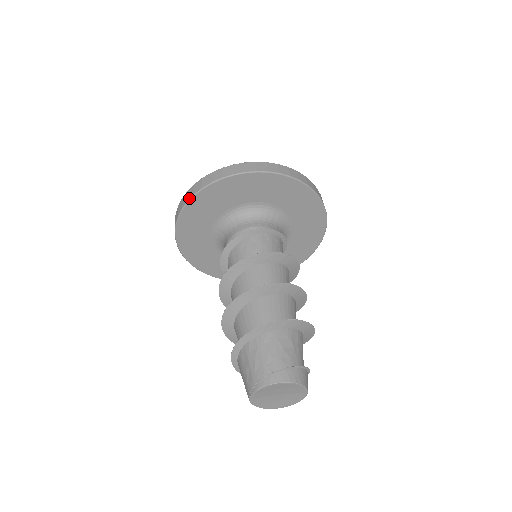
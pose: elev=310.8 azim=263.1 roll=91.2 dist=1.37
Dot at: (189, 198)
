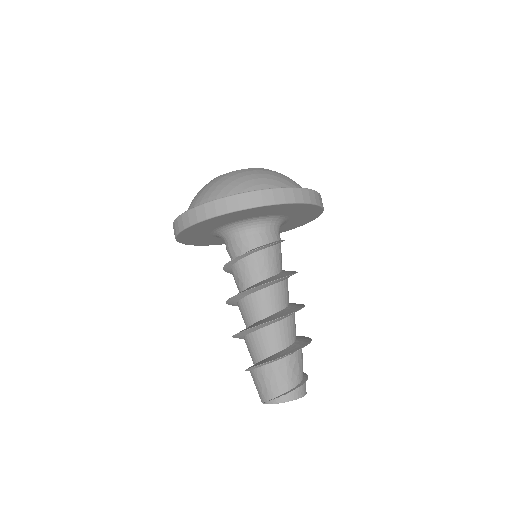
Dot at: (200, 220)
